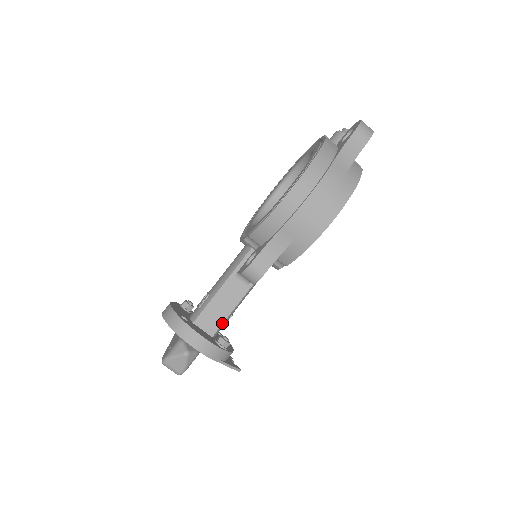
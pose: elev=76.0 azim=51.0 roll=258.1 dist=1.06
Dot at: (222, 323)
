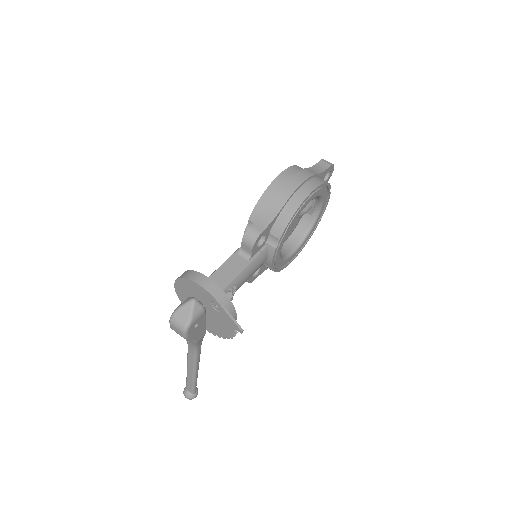
Dot at: (226, 286)
